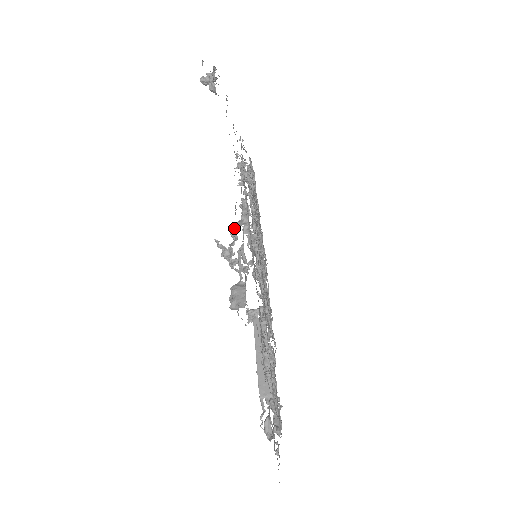
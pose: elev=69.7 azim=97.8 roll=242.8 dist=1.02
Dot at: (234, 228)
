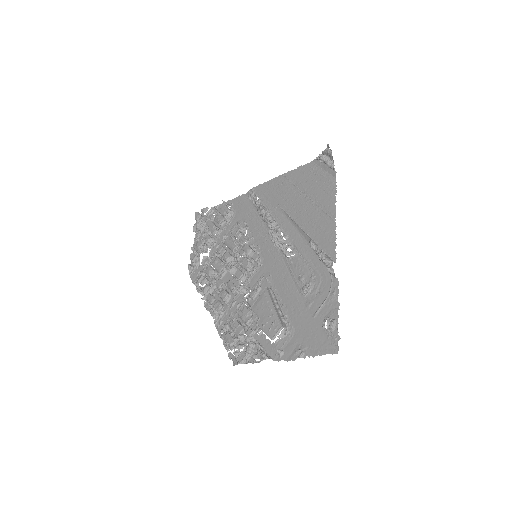
Dot at: (280, 231)
